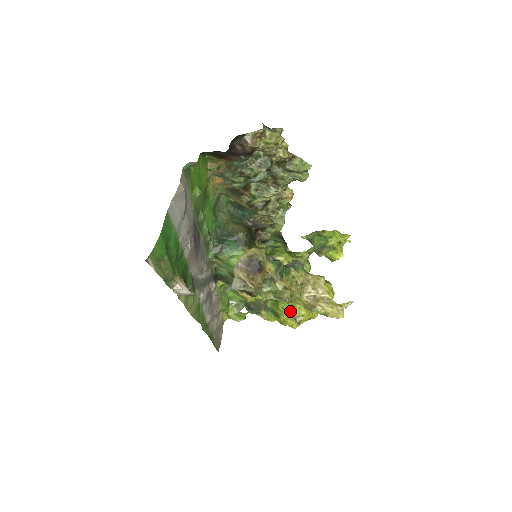
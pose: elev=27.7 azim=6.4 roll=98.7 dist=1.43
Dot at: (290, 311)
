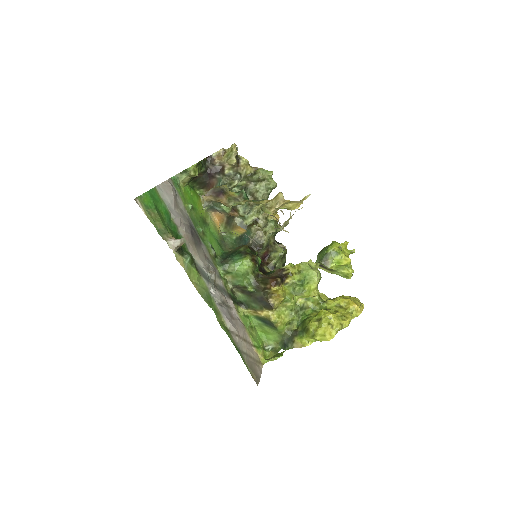
Dot at: (317, 320)
